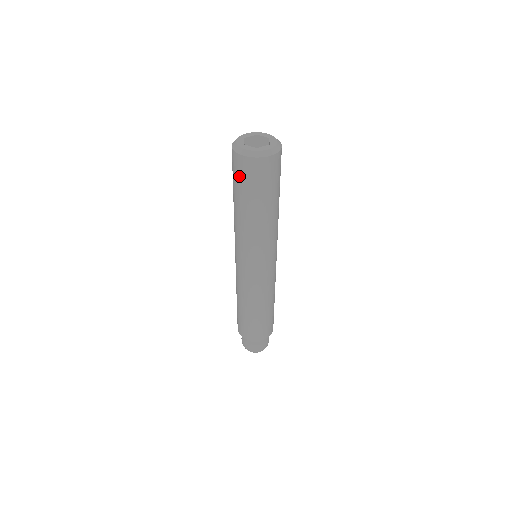
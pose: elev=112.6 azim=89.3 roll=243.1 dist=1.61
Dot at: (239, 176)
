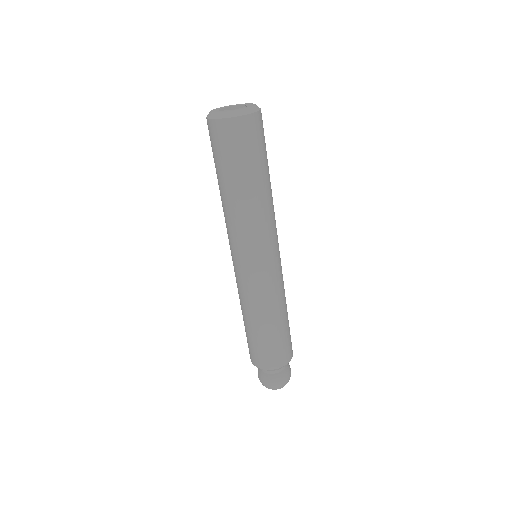
Dot at: (221, 147)
